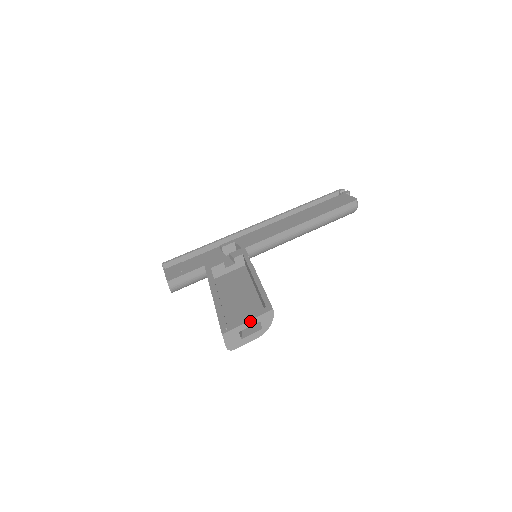
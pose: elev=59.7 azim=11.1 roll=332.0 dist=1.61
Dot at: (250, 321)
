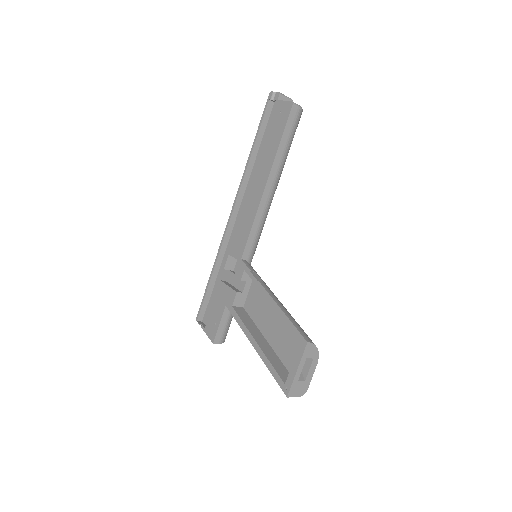
Dot at: (298, 368)
